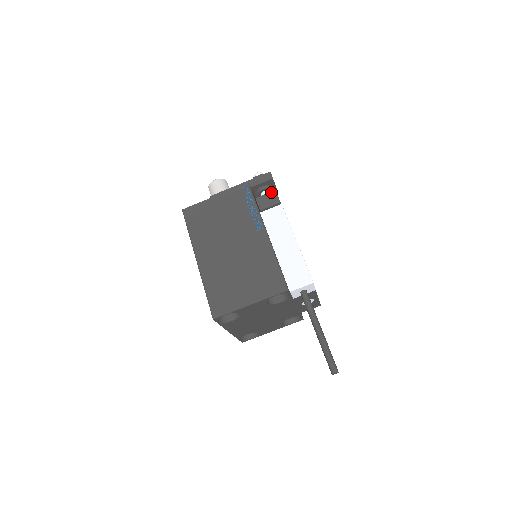
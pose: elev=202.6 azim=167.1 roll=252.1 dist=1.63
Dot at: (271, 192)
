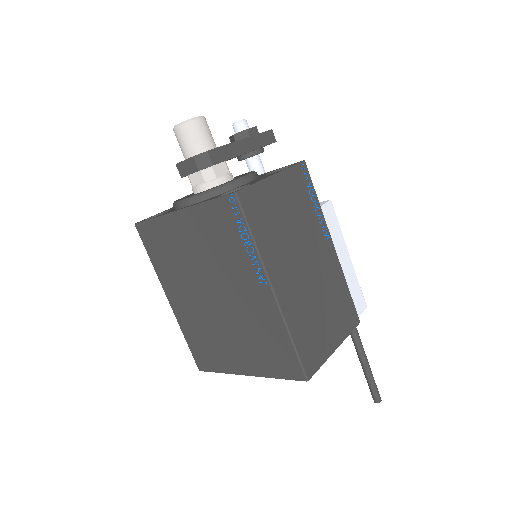
Dot at: occluded
